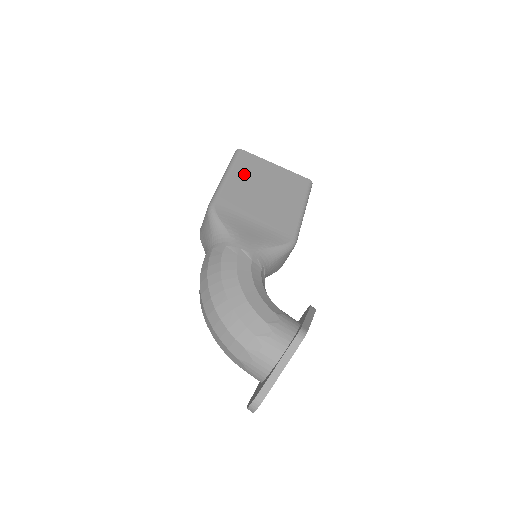
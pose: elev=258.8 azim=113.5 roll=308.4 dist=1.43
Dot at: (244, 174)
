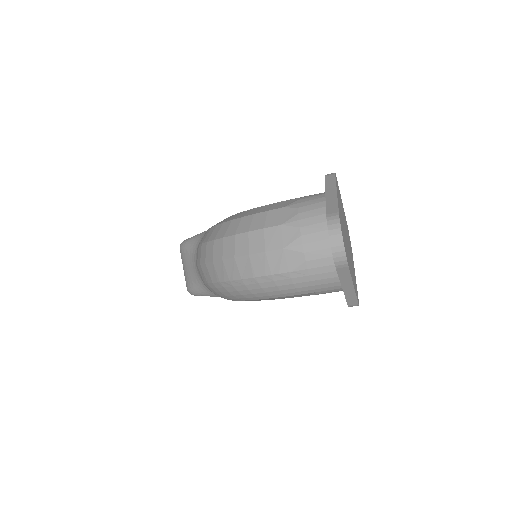
Dot at: occluded
